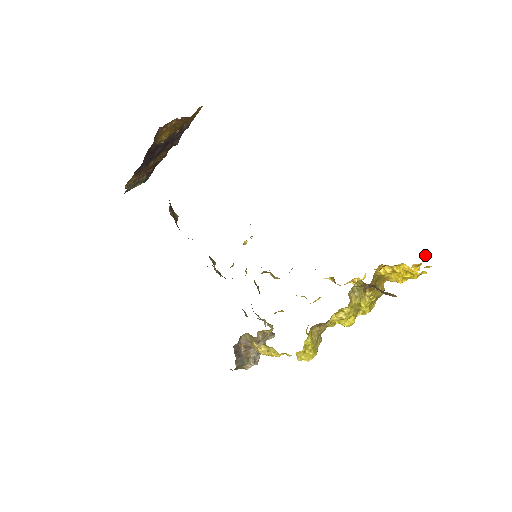
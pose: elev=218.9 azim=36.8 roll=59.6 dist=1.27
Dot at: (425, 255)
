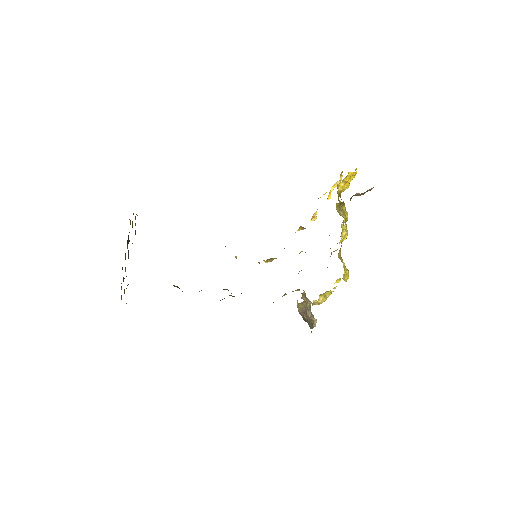
Dot at: occluded
